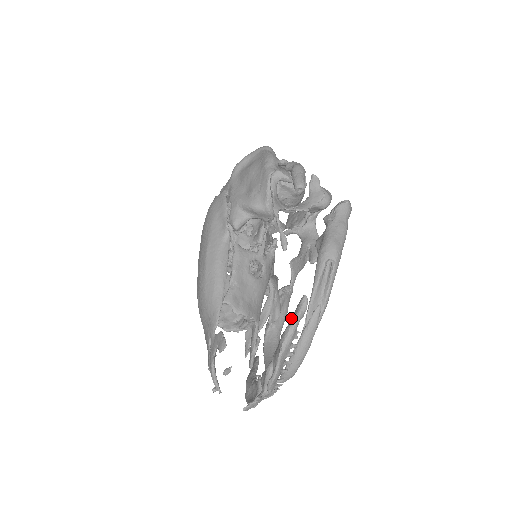
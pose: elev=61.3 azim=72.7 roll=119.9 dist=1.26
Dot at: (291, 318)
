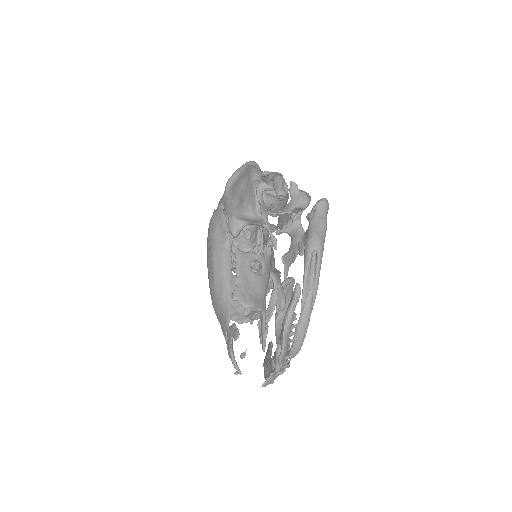
Dot at: (289, 304)
